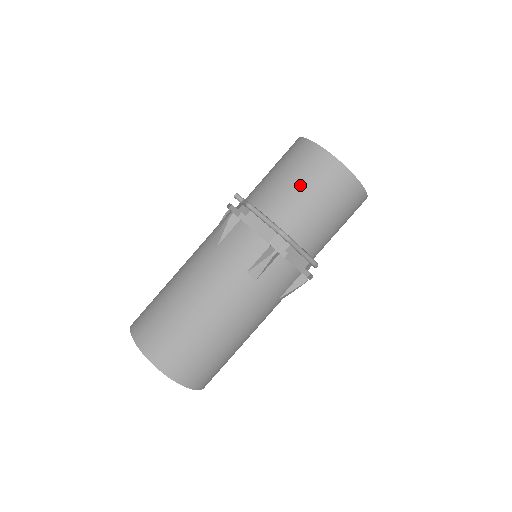
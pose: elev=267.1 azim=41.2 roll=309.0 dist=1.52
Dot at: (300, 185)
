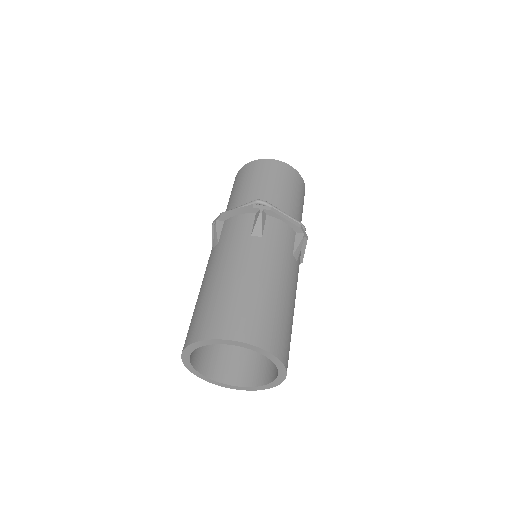
Dot at: (251, 181)
